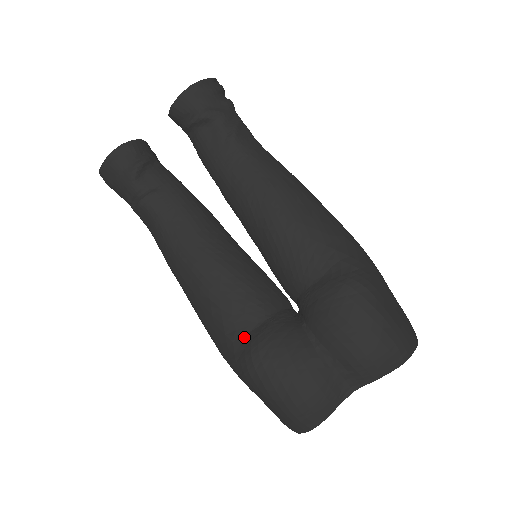
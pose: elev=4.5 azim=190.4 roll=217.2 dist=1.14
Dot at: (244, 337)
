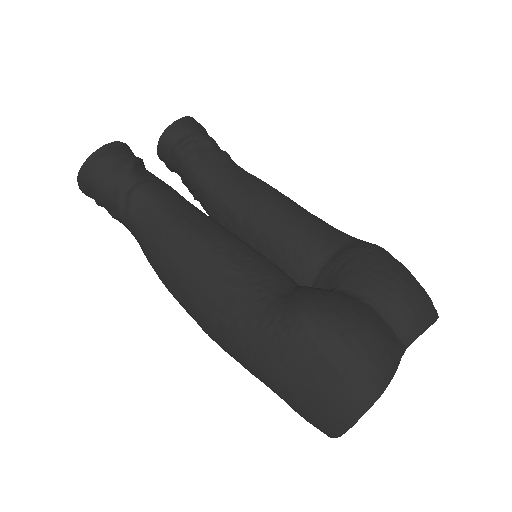
Dot at: (281, 297)
